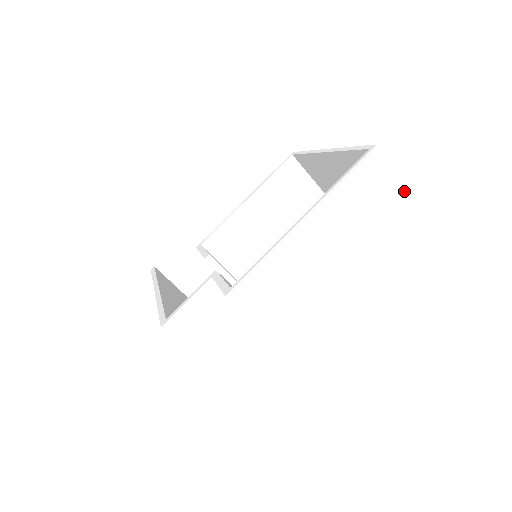
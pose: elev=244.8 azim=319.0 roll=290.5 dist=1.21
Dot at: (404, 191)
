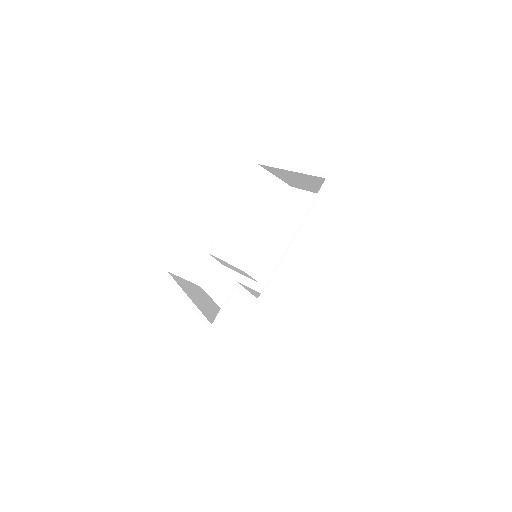
Dot at: (355, 199)
